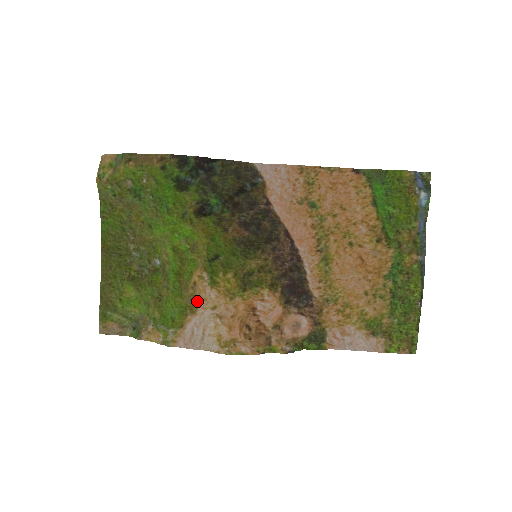
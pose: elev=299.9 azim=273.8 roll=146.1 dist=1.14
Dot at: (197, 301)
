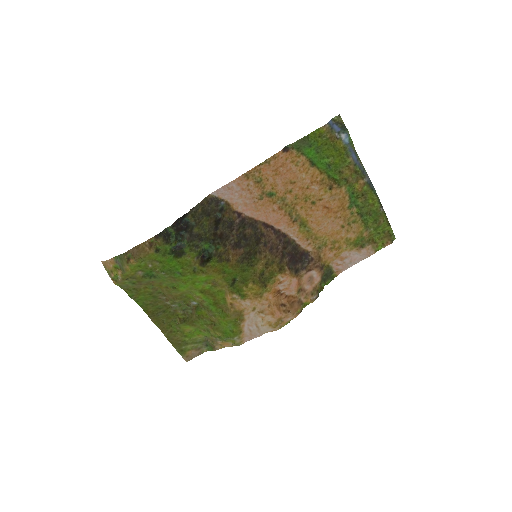
Dot at: (240, 313)
